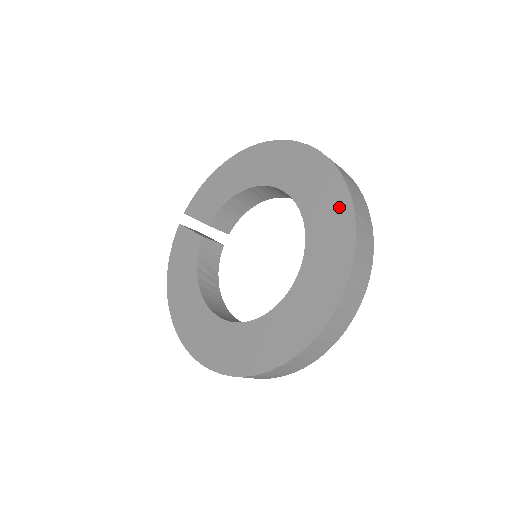
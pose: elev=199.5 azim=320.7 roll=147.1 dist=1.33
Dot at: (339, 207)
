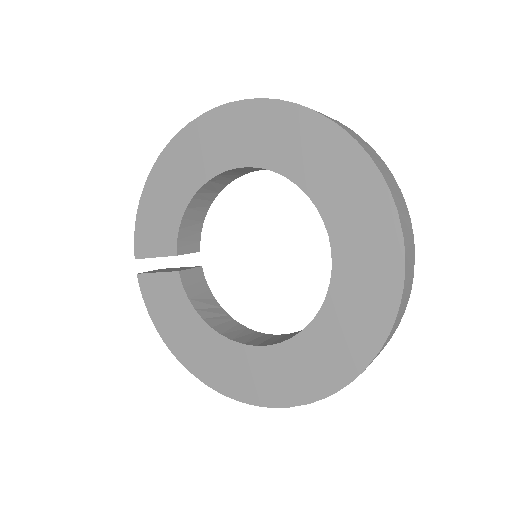
Dot at: (334, 147)
